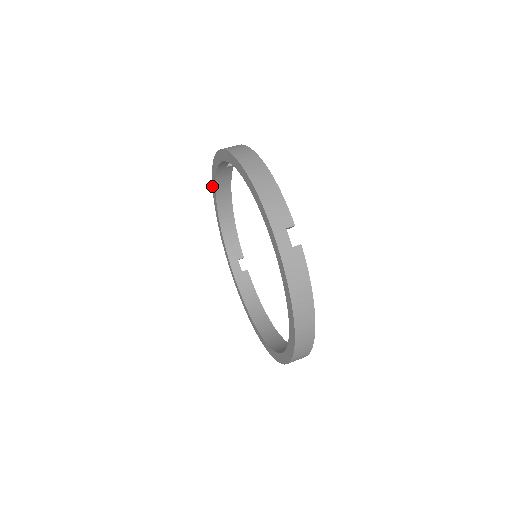
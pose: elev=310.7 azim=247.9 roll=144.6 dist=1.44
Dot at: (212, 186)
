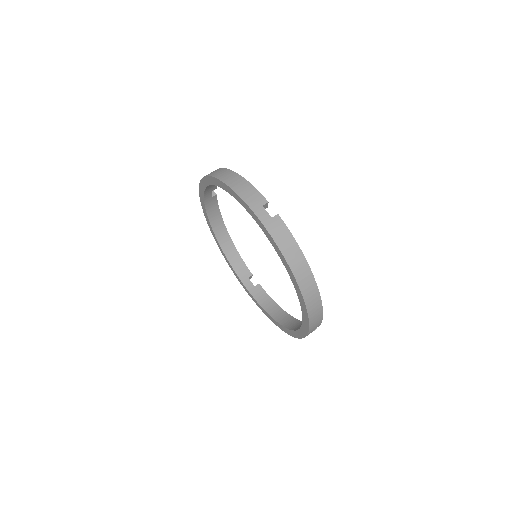
Dot at: occluded
